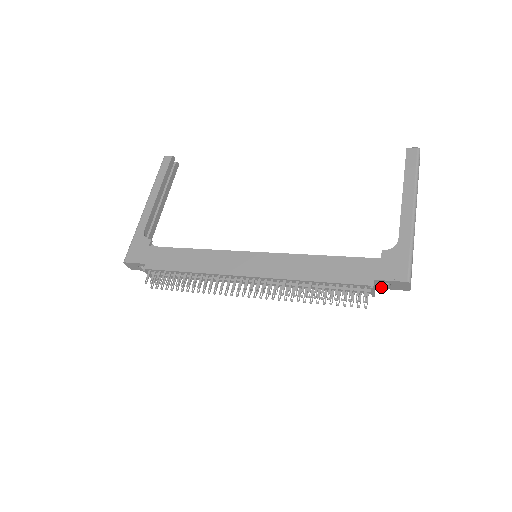
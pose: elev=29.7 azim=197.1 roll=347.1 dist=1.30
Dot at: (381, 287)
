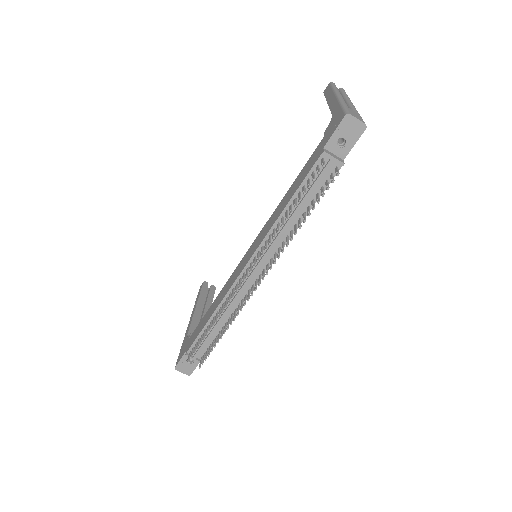
Dot at: (344, 153)
